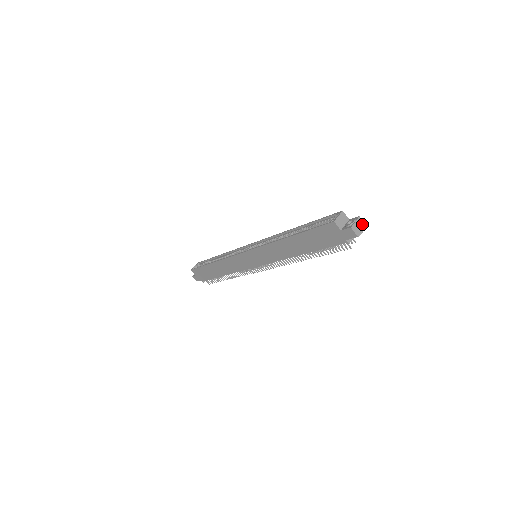
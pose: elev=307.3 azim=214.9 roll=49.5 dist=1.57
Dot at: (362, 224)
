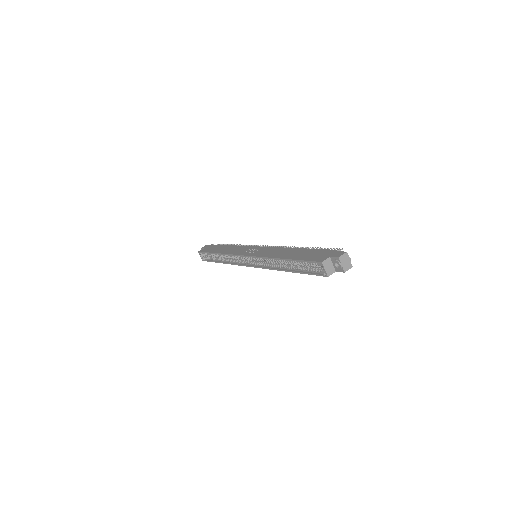
Dot at: (345, 257)
